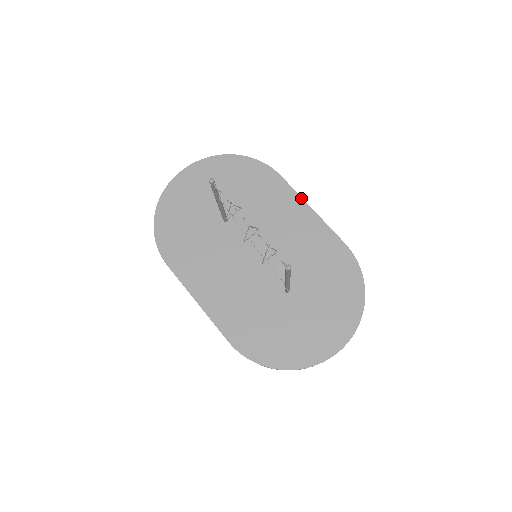
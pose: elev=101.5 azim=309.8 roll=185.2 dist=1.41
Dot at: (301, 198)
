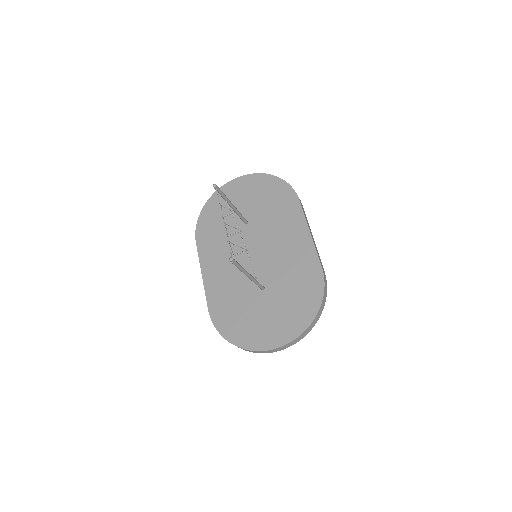
Dot at: (306, 222)
